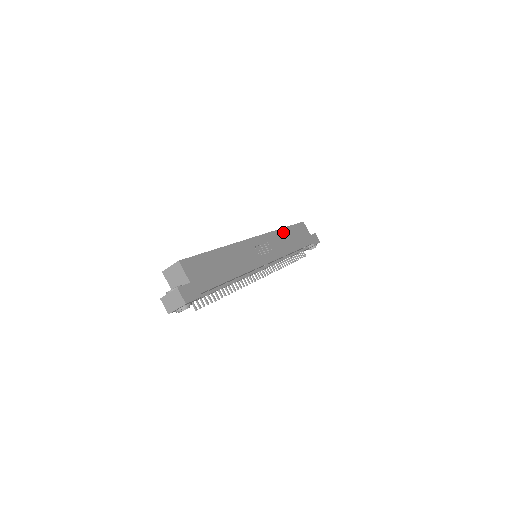
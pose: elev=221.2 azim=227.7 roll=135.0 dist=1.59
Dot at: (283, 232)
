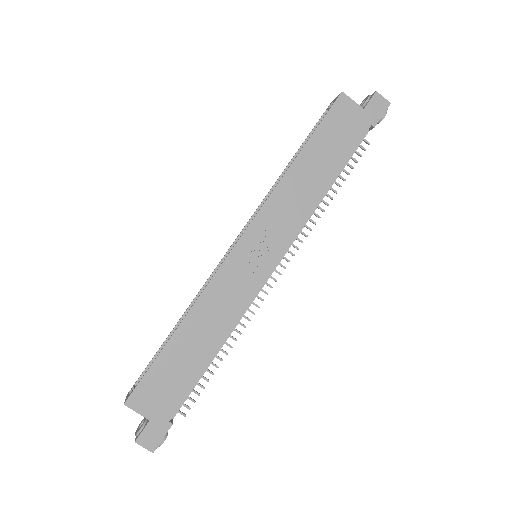
Dot at: (294, 171)
